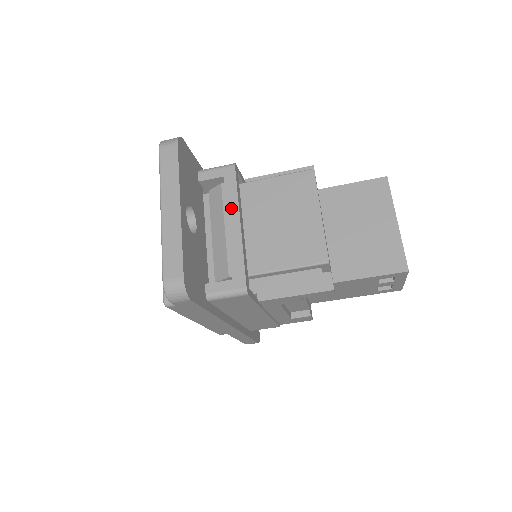
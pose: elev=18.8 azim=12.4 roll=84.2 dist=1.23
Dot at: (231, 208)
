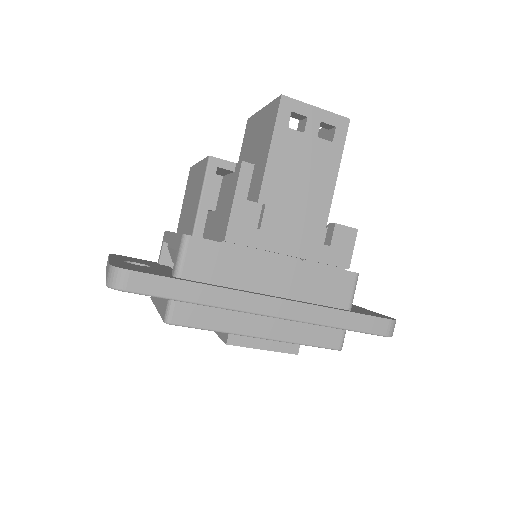
Dot at: (168, 239)
